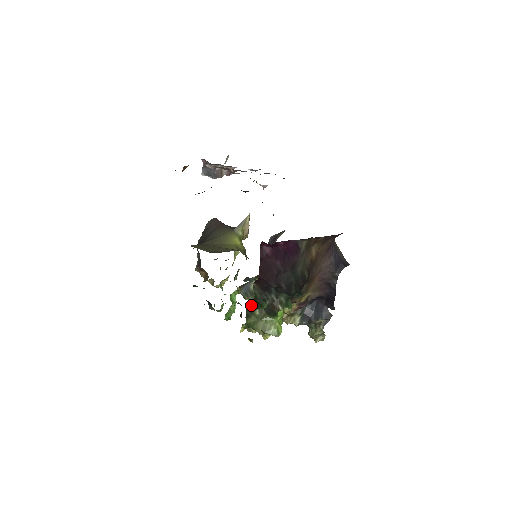
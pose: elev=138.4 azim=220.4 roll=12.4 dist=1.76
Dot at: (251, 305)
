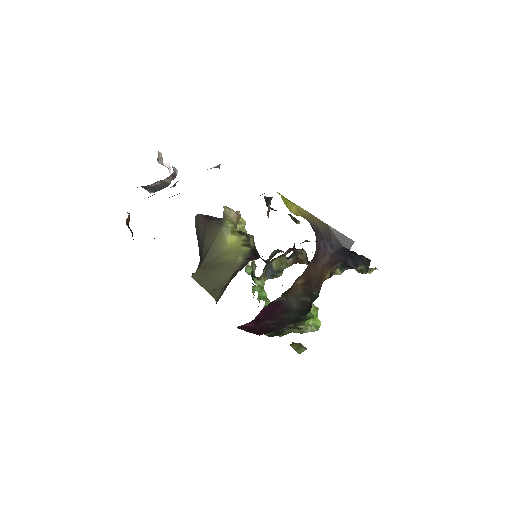
Dot at: occluded
